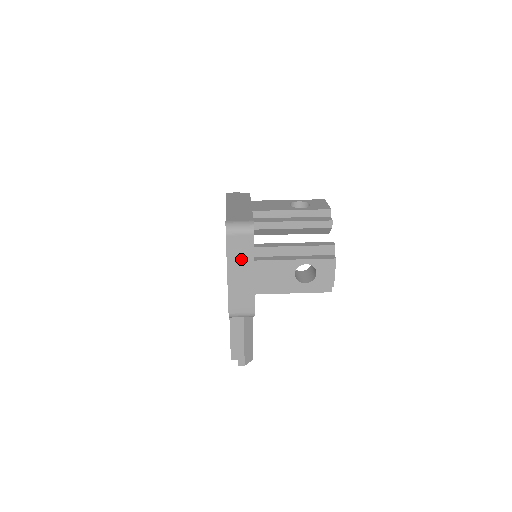
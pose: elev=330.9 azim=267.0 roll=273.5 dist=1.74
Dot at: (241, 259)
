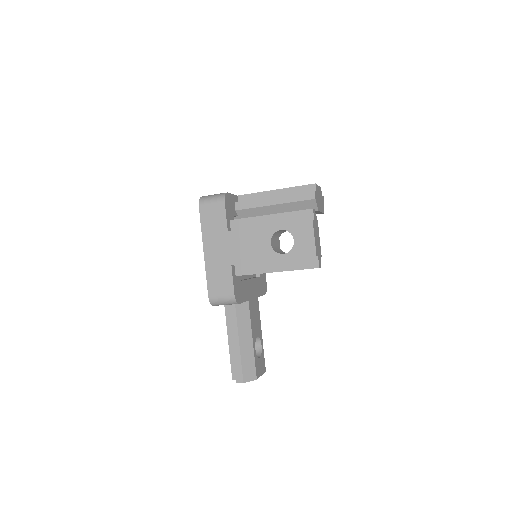
Dot at: (215, 231)
